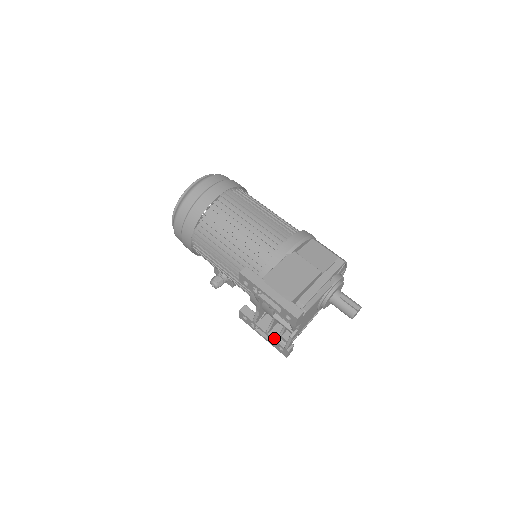
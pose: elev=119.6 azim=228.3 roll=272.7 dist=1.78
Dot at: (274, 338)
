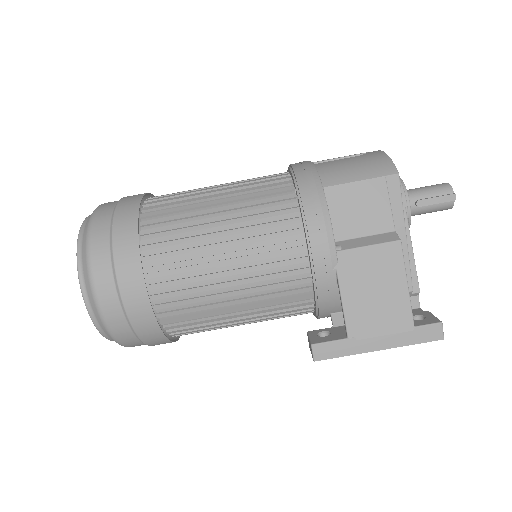
Dot at: occluded
